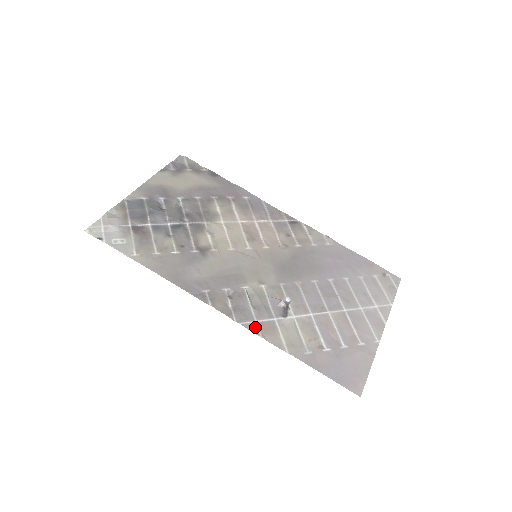
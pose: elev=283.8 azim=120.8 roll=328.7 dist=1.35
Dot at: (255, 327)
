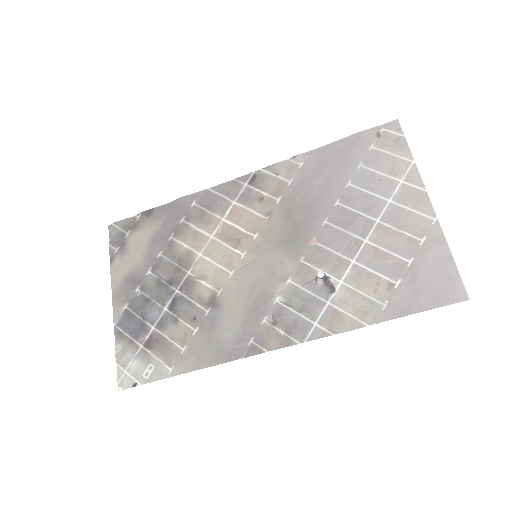
Dot at: (319, 331)
